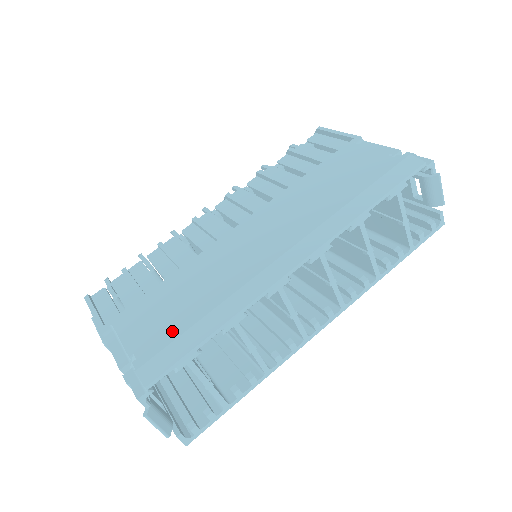
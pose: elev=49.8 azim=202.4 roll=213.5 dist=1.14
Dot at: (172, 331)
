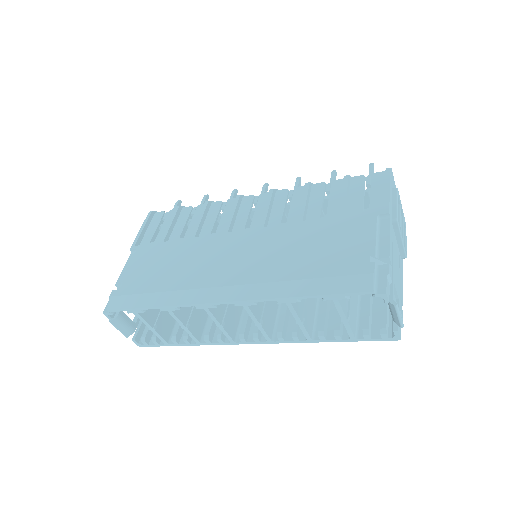
Dot at: (144, 285)
